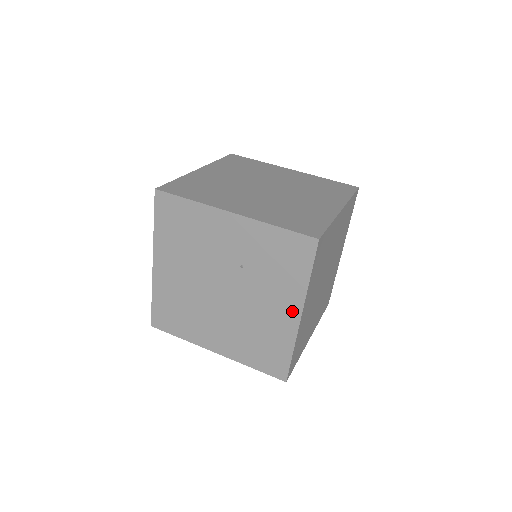
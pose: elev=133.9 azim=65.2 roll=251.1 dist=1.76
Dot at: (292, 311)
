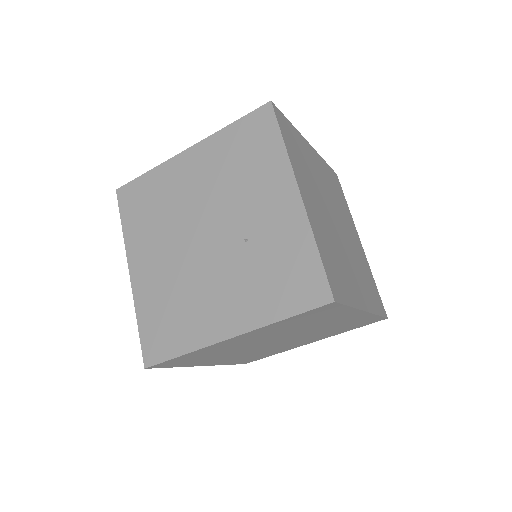
Dot at: (231, 324)
